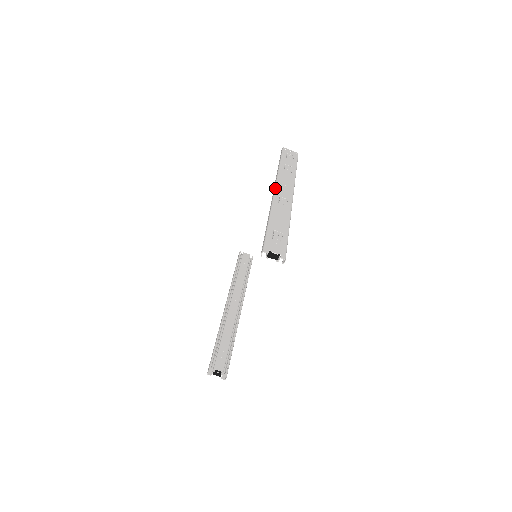
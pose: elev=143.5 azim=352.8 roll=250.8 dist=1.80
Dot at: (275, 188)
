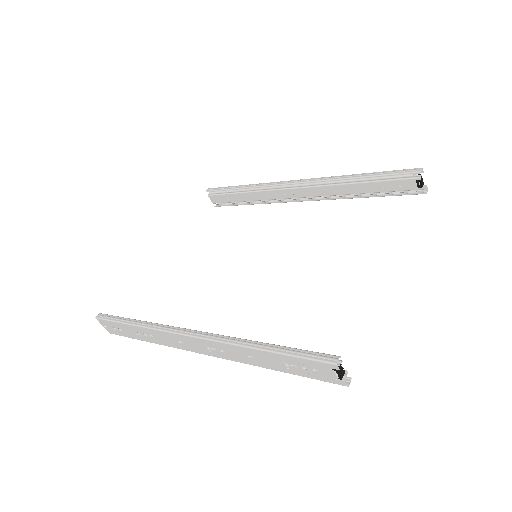
Dot at: (295, 180)
